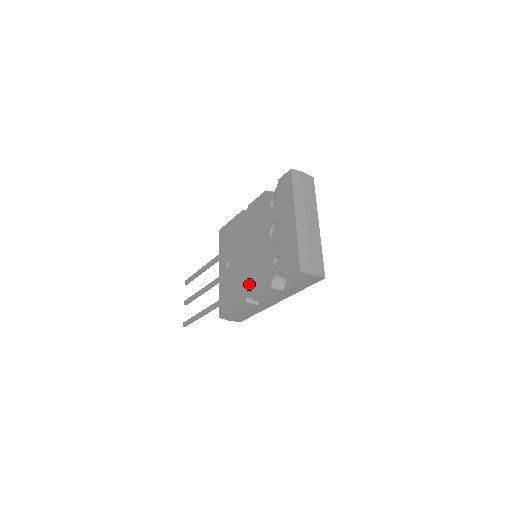
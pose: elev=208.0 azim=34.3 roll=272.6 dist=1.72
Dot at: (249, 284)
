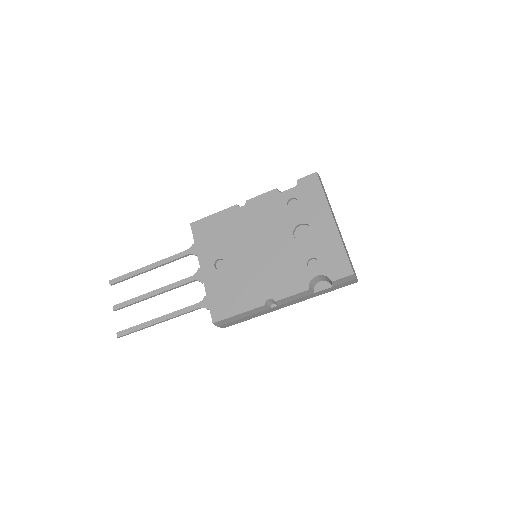
Dot at: (267, 285)
